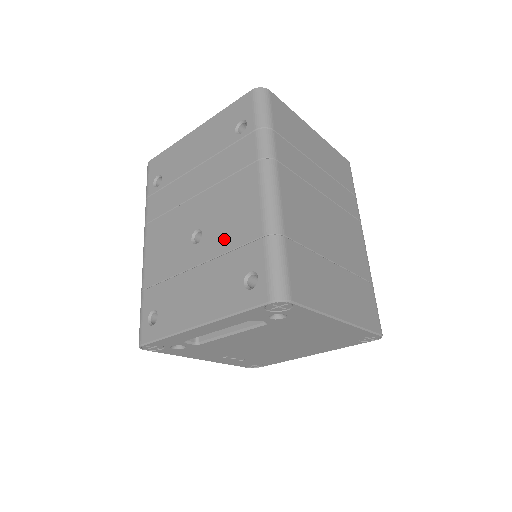
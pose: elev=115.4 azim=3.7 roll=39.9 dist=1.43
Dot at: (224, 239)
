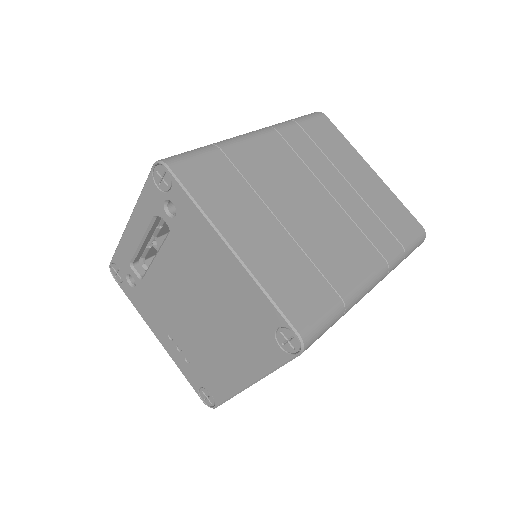
Dot at: occluded
